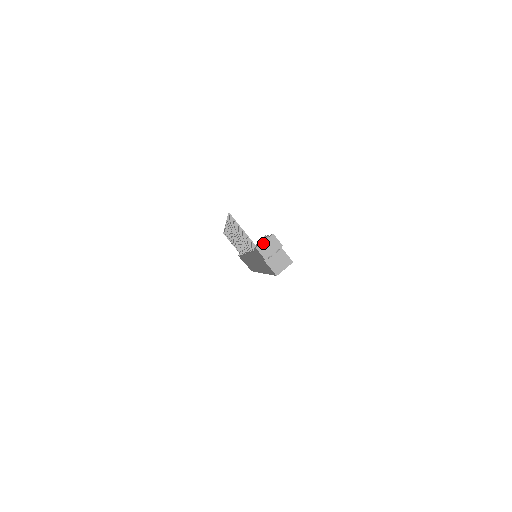
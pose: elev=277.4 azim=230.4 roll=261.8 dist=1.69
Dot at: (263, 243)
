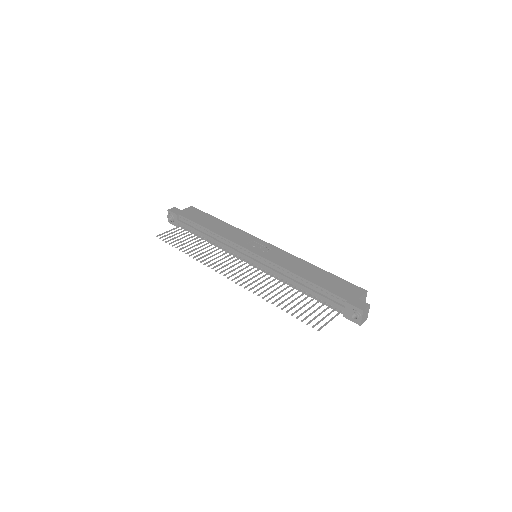
Dot at: (362, 320)
